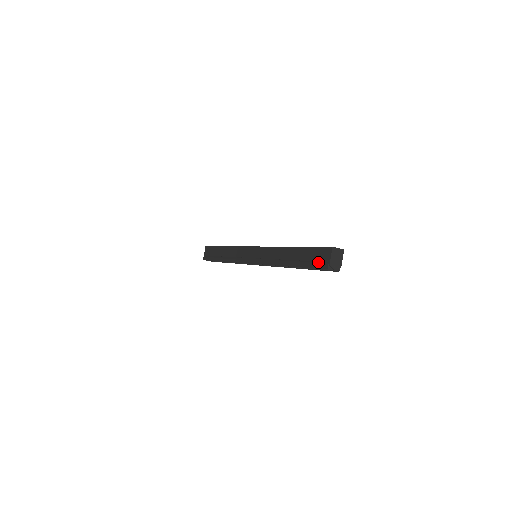
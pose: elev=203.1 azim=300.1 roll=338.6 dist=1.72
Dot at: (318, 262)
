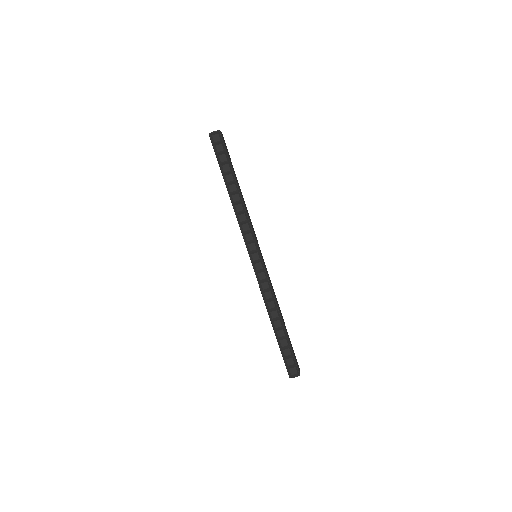
Dot at: (214, 148)
